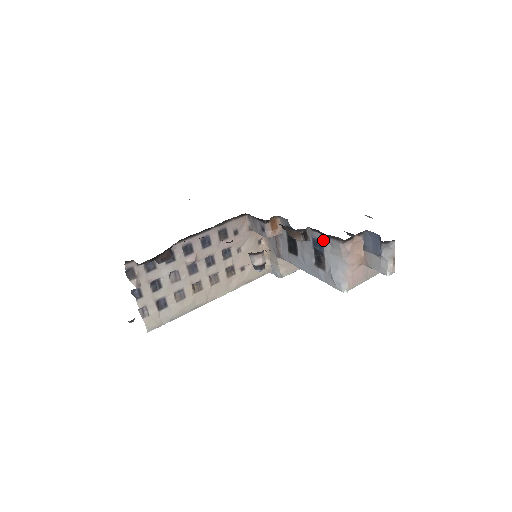
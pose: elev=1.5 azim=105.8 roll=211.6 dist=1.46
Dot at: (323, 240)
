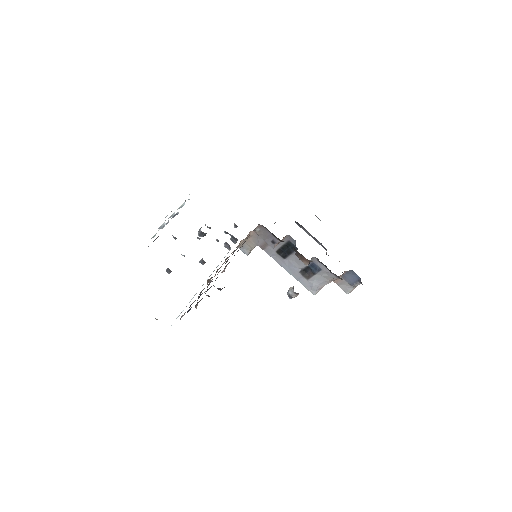
Dot at: (323, 269)
